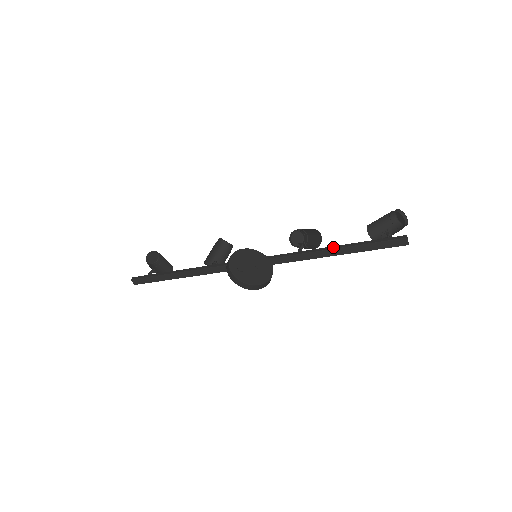
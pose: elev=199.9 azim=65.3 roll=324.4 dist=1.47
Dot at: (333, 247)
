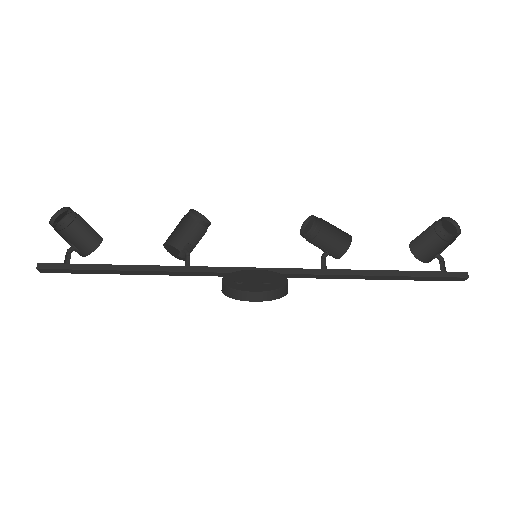
Dot at: (376, 272)
